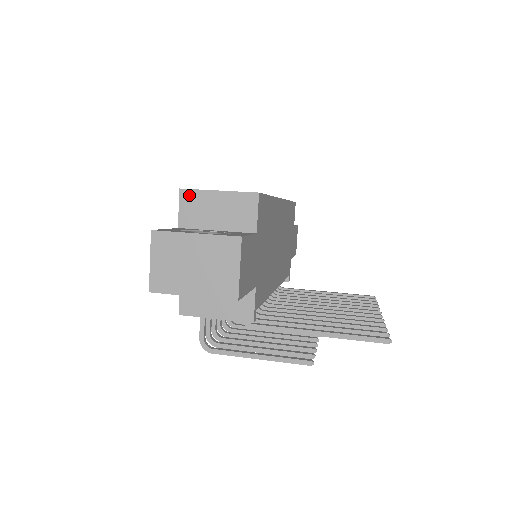
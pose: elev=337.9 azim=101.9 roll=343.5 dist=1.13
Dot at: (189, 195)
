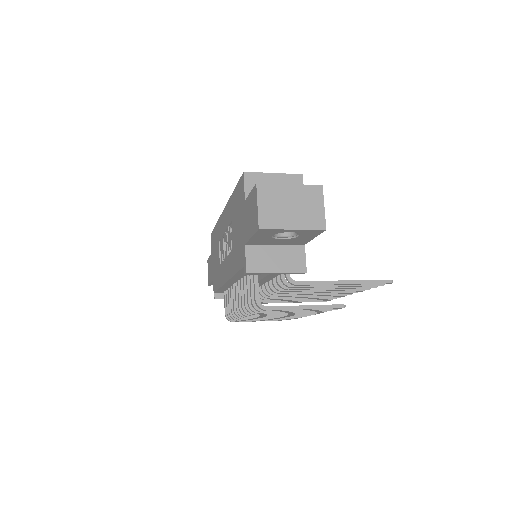
Dot at: (252, 176)
